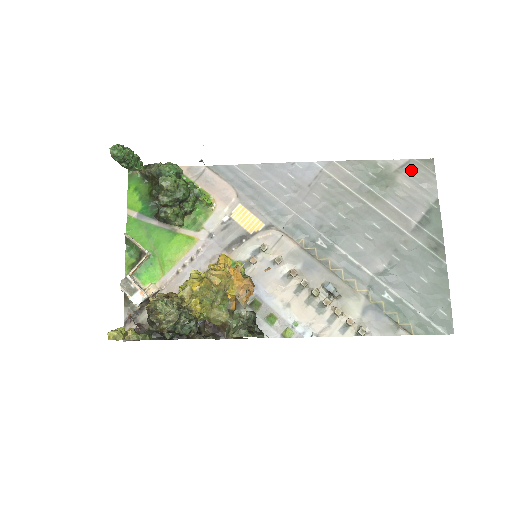
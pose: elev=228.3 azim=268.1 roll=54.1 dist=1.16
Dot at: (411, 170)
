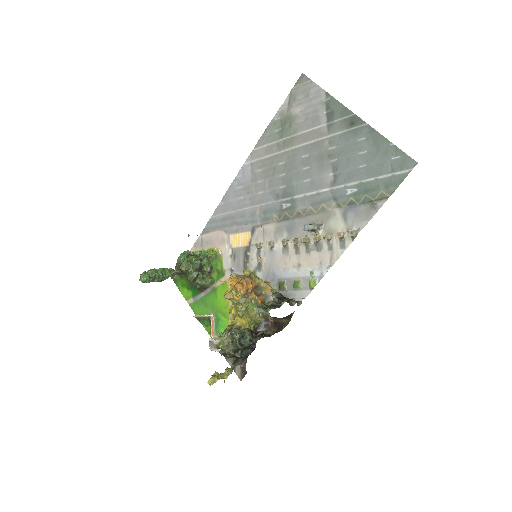
Dot at: (295, 98)
